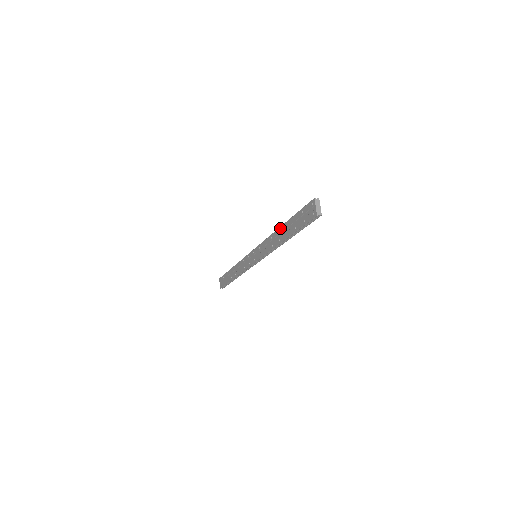
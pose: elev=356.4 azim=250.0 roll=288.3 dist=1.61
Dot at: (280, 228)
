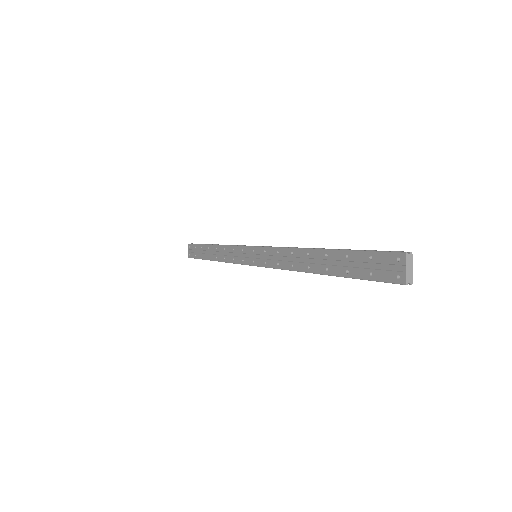
Dot at: (313, 251)
